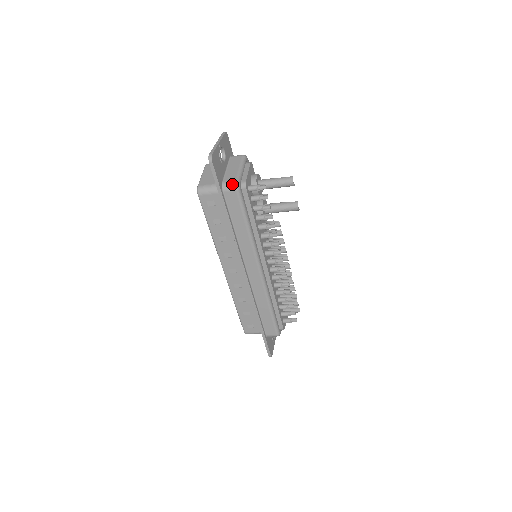
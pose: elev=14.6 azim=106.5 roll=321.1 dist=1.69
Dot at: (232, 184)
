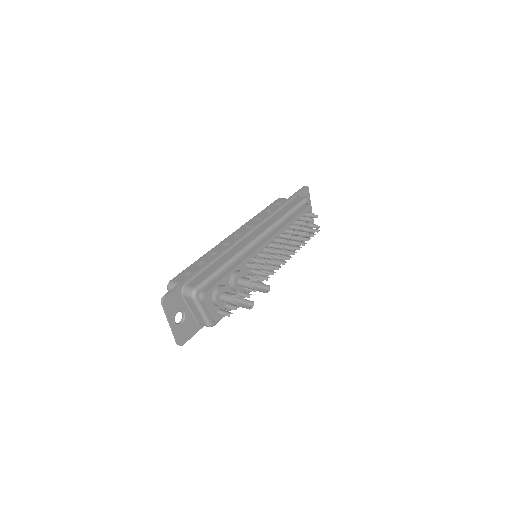
Dot at: occluded
